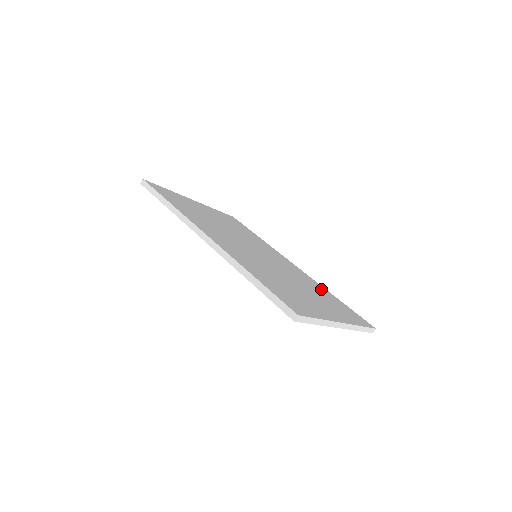
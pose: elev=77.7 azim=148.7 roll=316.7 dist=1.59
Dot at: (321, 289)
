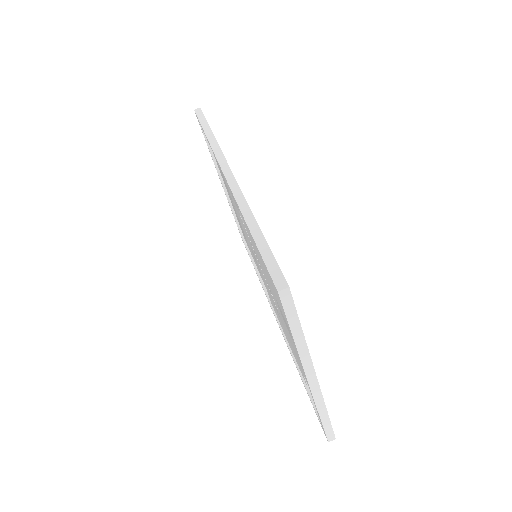
Dot at: occluded
